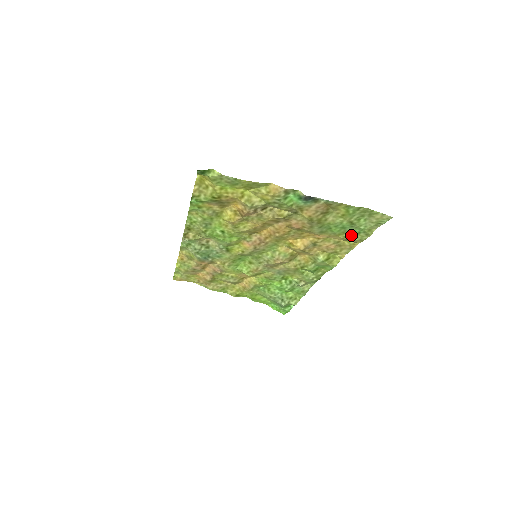
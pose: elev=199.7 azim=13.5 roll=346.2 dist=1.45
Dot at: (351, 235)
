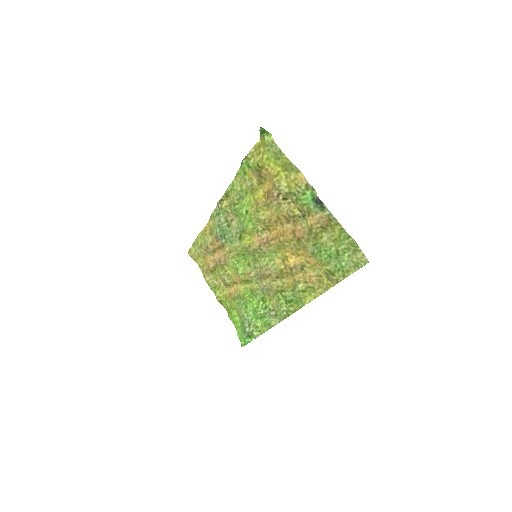
Dot at: (332, 270)
